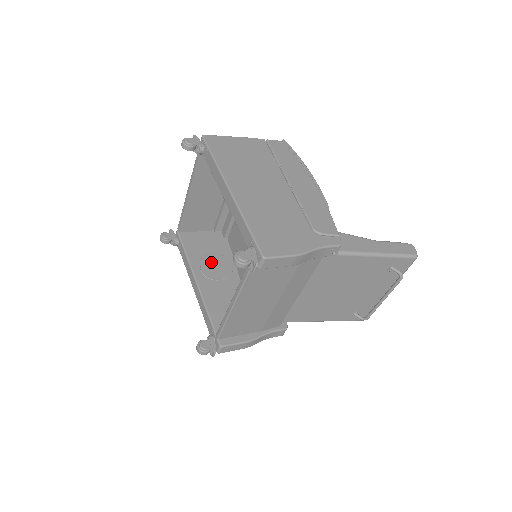
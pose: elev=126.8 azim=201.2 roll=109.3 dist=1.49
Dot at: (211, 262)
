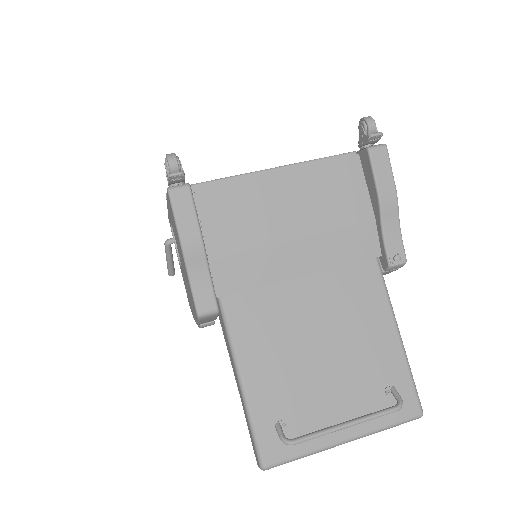
Dot at: occluded
